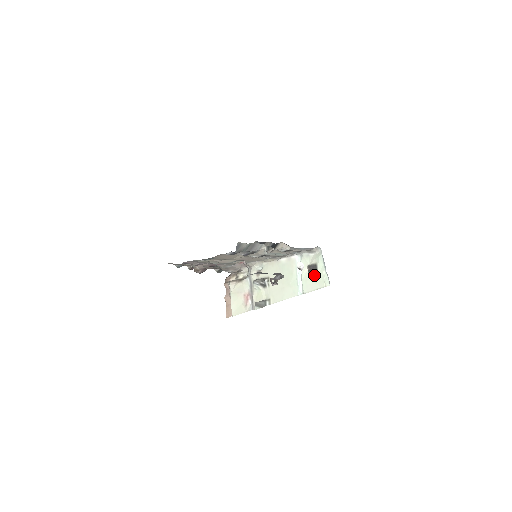
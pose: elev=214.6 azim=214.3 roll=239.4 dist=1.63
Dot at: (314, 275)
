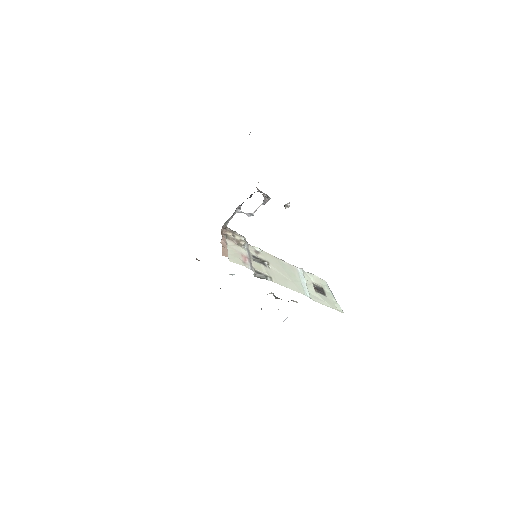
Dot at: (322, 294)
